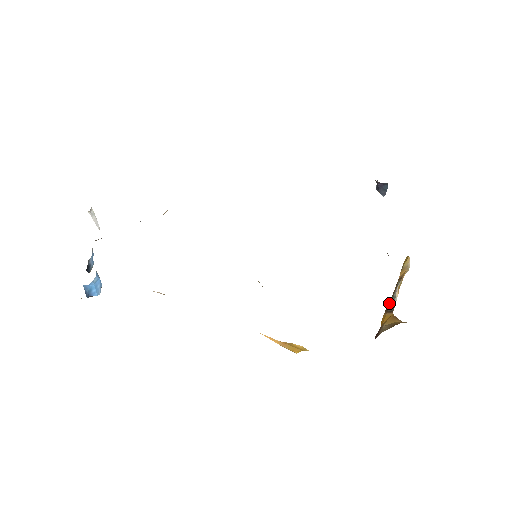
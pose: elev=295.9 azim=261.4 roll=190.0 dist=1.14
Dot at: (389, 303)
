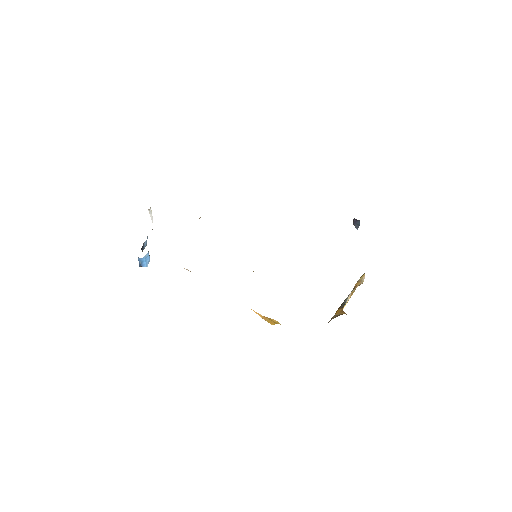
Dot at: (343, 302)
